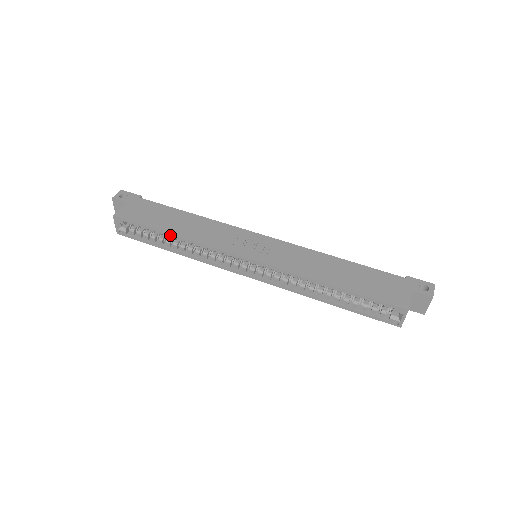
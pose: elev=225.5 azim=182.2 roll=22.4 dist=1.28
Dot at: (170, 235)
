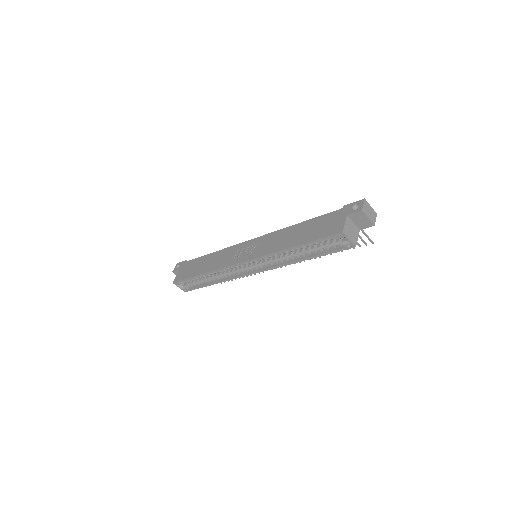
Dot at: (201, 275)
